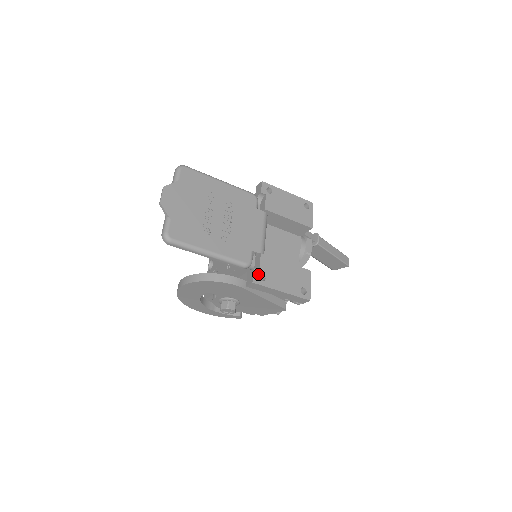
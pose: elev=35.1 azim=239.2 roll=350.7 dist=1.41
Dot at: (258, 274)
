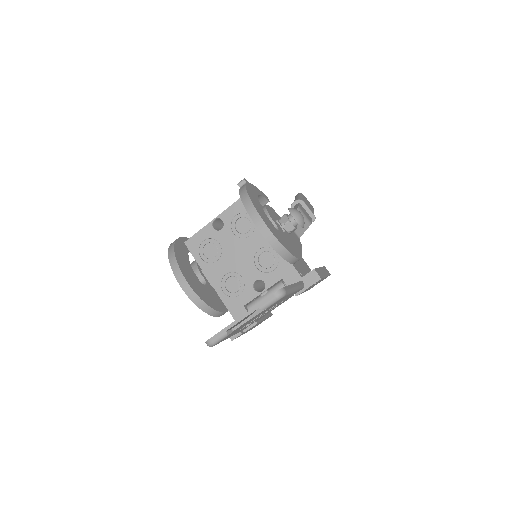
Dot at: occluded
